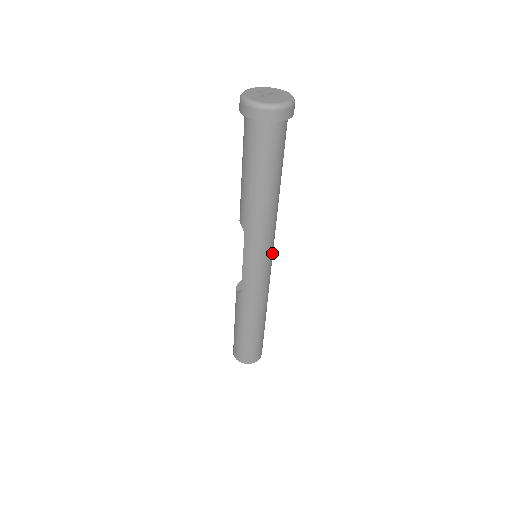
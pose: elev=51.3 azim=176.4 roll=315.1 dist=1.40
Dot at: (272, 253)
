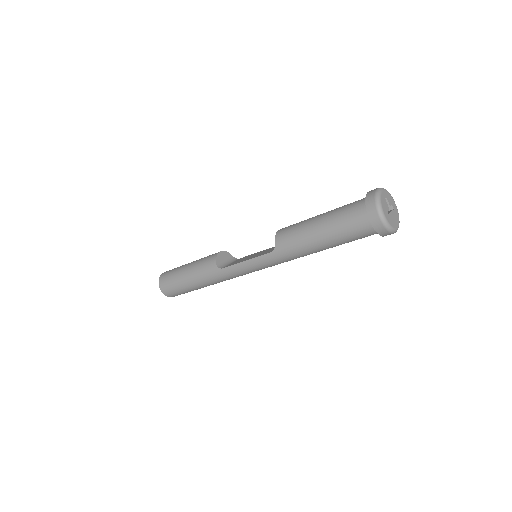
Dot at: occluded
